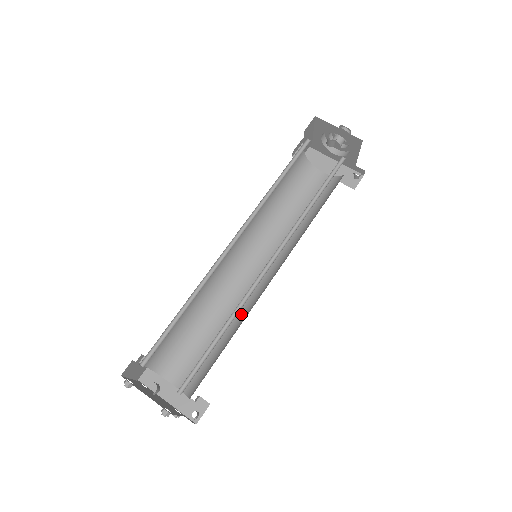
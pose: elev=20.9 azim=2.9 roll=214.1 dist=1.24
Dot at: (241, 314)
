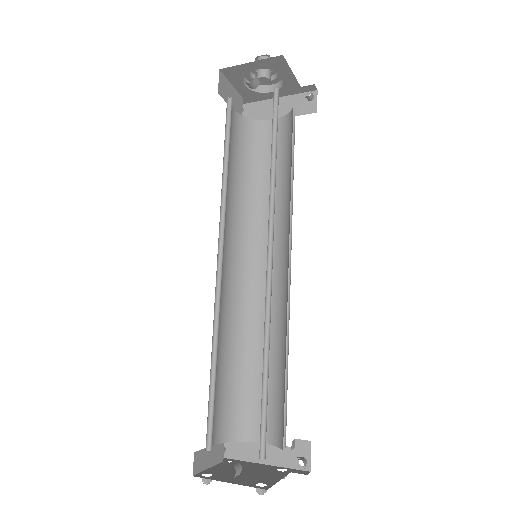
Dot at: (282, 325)
